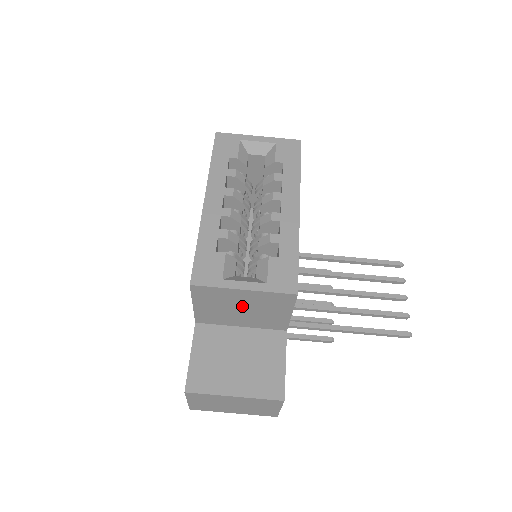
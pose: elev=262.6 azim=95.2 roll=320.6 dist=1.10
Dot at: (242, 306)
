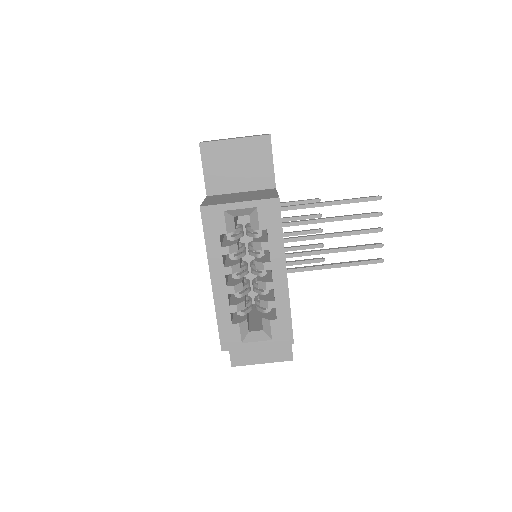
Dot at: occluded
